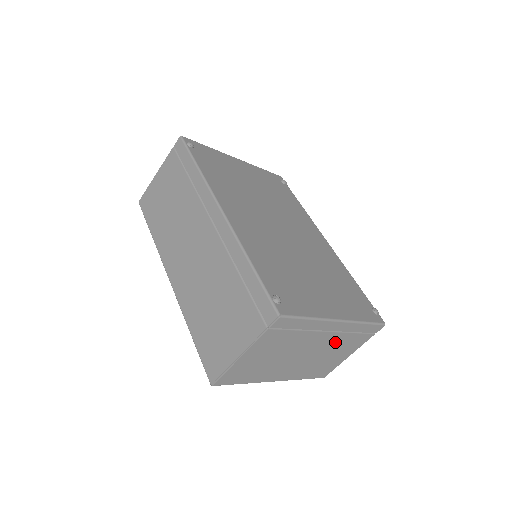
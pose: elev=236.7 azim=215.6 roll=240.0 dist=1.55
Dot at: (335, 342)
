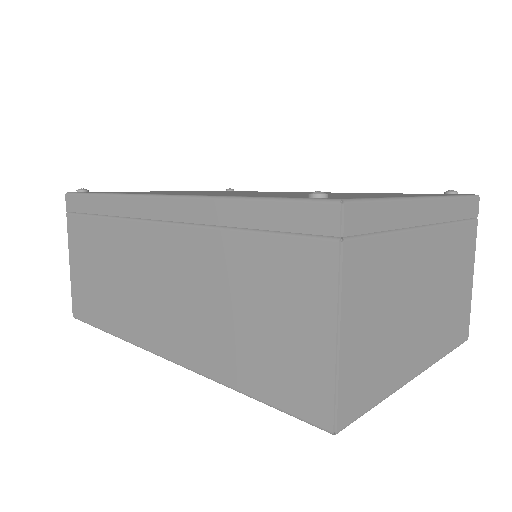
Dot at: (444, 252)
